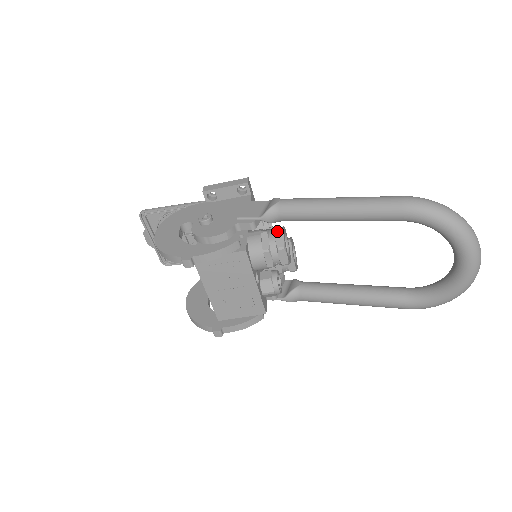
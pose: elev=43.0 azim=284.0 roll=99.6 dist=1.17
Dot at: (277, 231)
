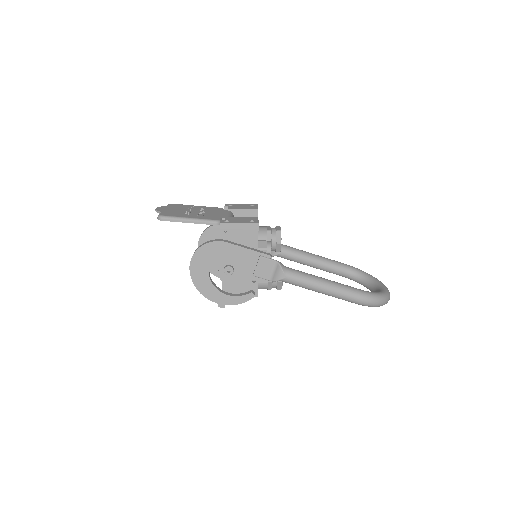
Dot at: (279, 283)
